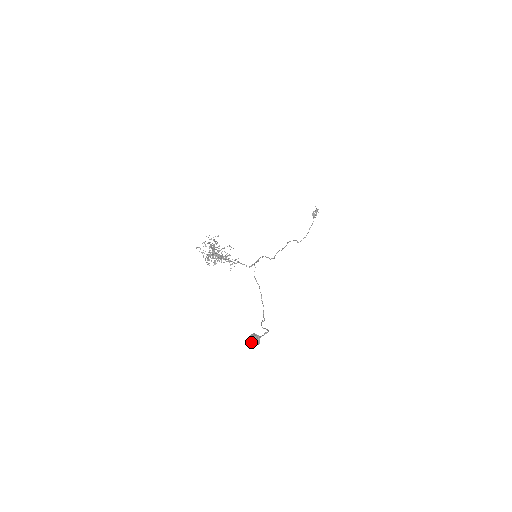
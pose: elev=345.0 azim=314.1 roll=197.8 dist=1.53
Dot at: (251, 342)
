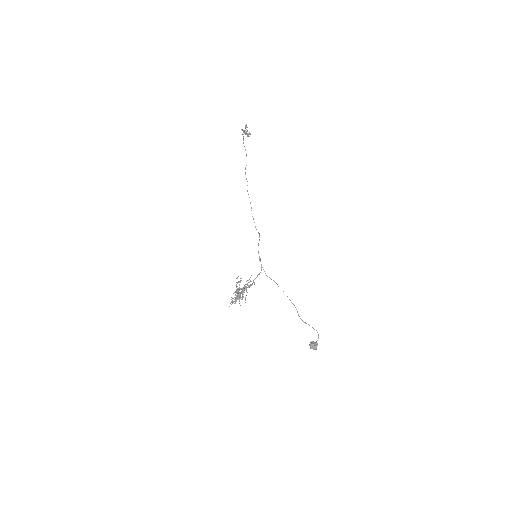
Dot at: occluded
